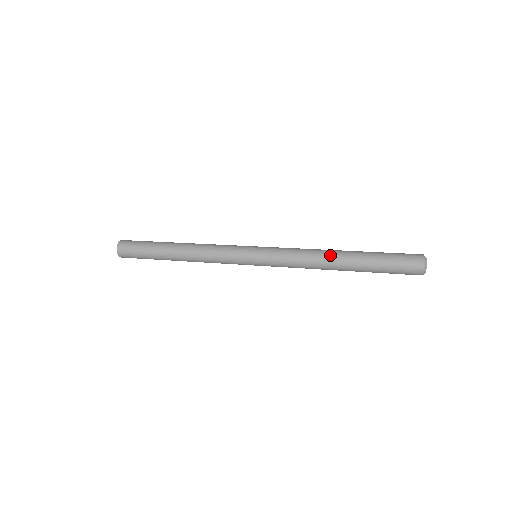
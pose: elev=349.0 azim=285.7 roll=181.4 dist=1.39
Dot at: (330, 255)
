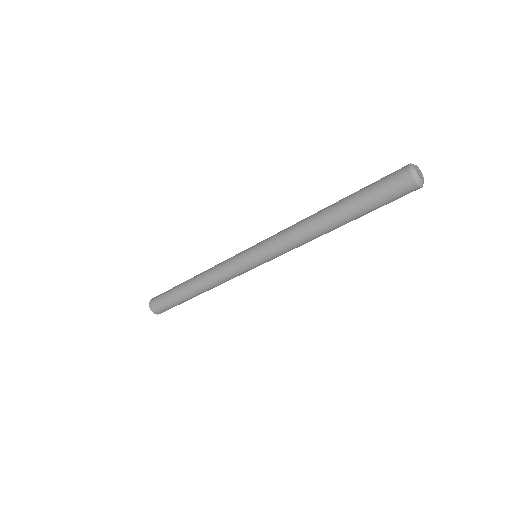
Dot at: (315, 215)
